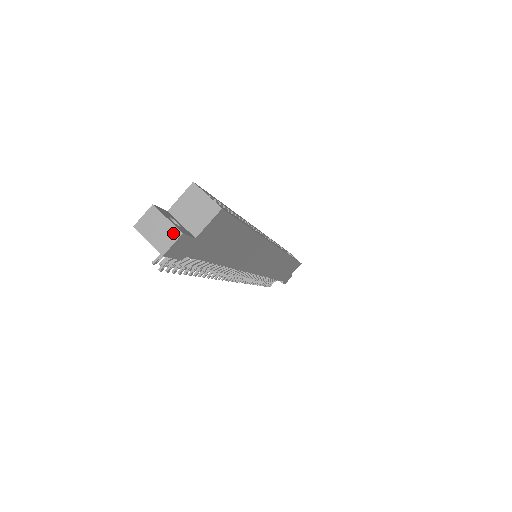
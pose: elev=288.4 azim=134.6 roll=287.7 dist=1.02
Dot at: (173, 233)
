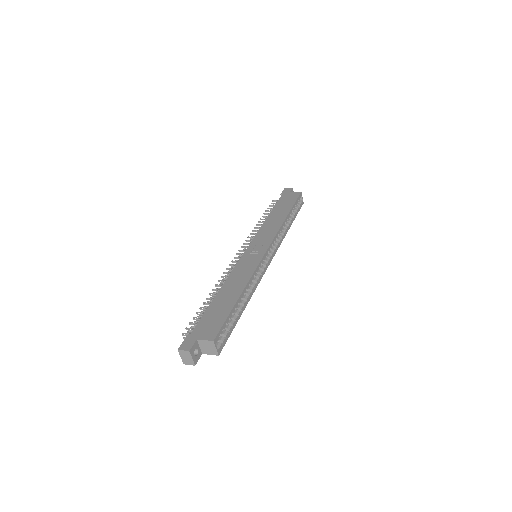
Dot at: (192, 363)
